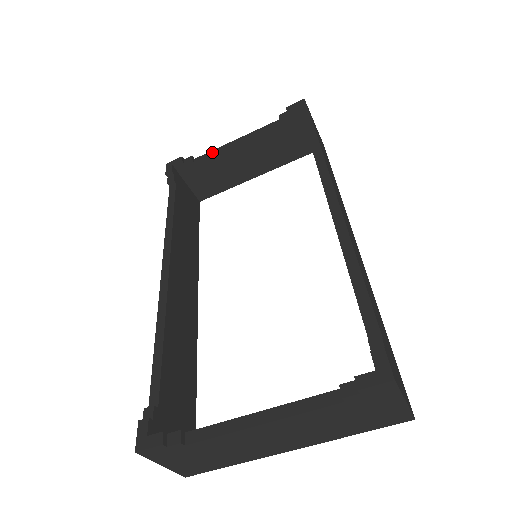
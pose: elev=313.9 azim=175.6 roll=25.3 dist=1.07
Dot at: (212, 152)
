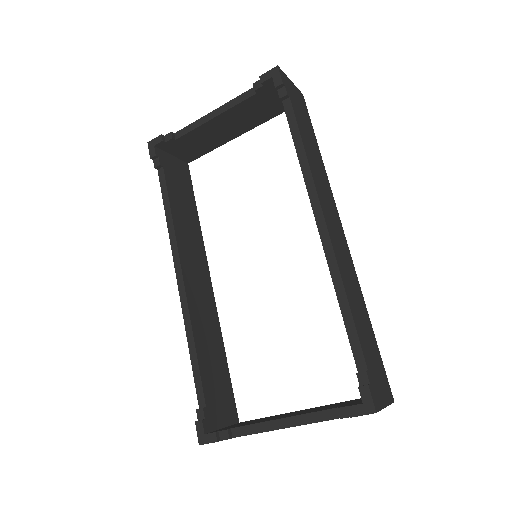
Dot at: (191, 127)
